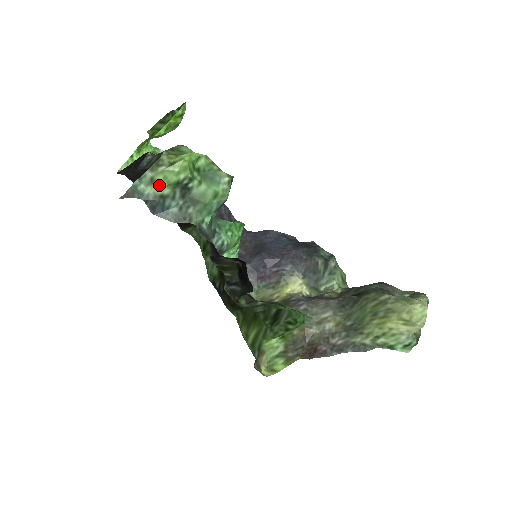
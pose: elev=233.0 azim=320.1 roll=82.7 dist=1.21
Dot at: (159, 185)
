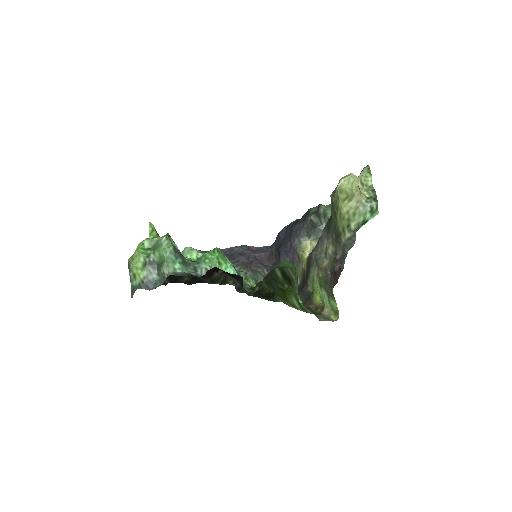
Dot at: (138, 274)
